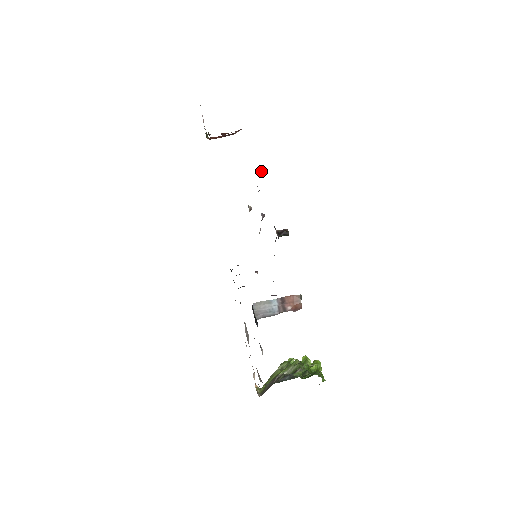
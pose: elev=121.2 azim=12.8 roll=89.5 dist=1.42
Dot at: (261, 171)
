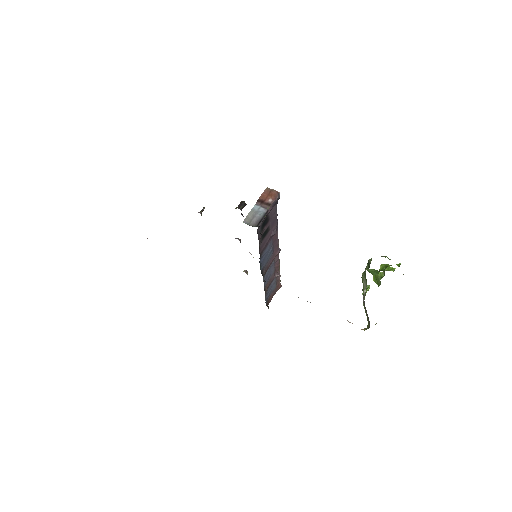
Dot at: (201, 211)
